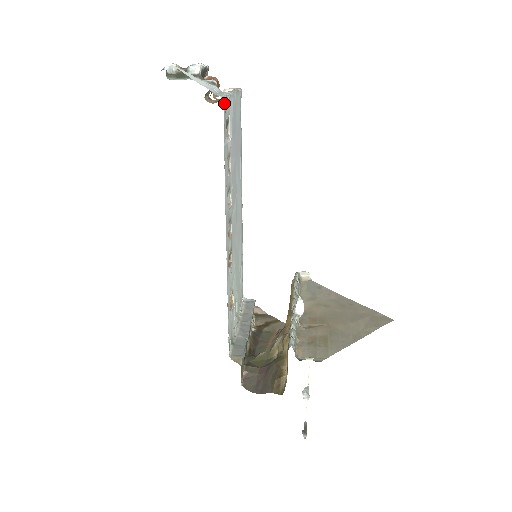
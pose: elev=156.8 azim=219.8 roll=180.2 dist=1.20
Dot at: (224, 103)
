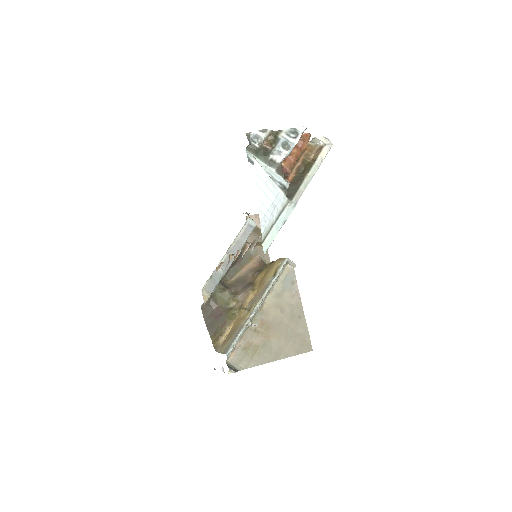
Dot at: occluded
